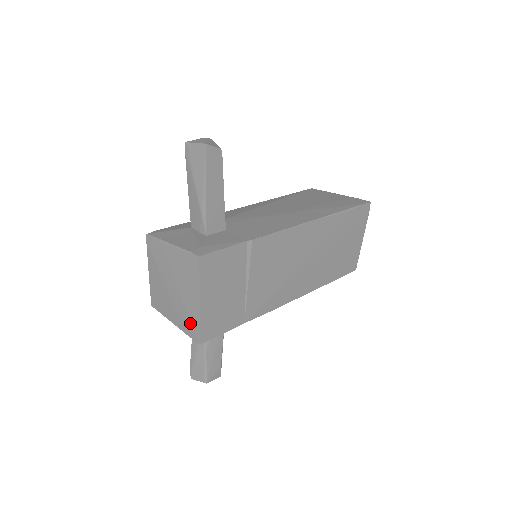
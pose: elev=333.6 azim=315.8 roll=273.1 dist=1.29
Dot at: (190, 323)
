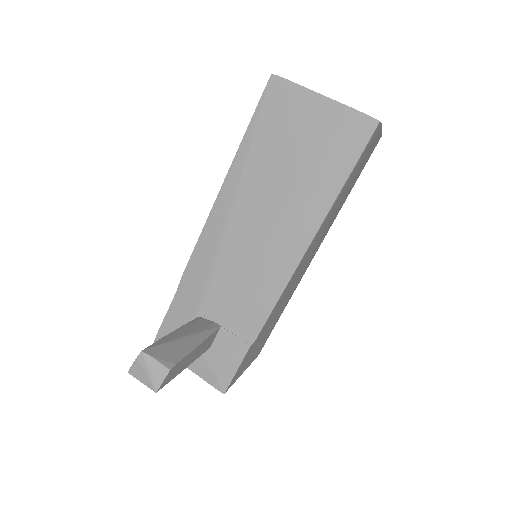
Dot at: occluded
